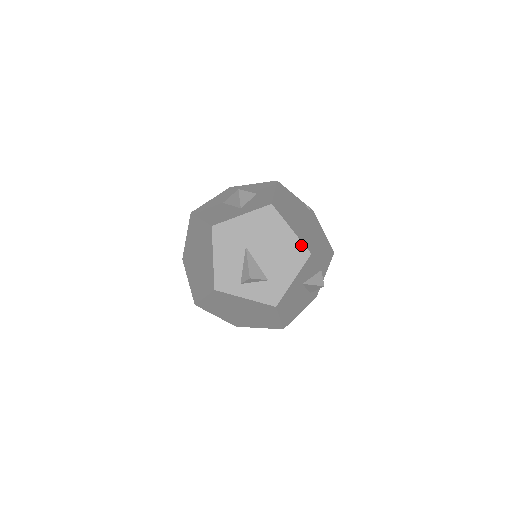
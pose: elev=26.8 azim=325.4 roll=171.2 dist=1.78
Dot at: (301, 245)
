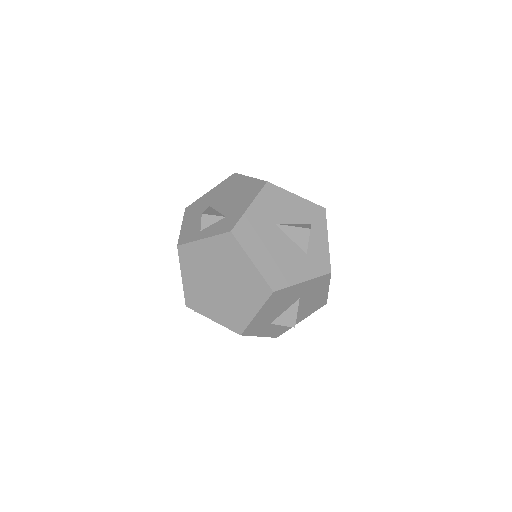
Dot at: (258, 181)
